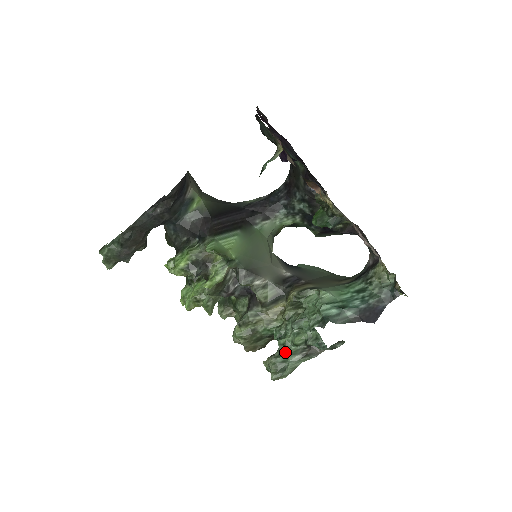
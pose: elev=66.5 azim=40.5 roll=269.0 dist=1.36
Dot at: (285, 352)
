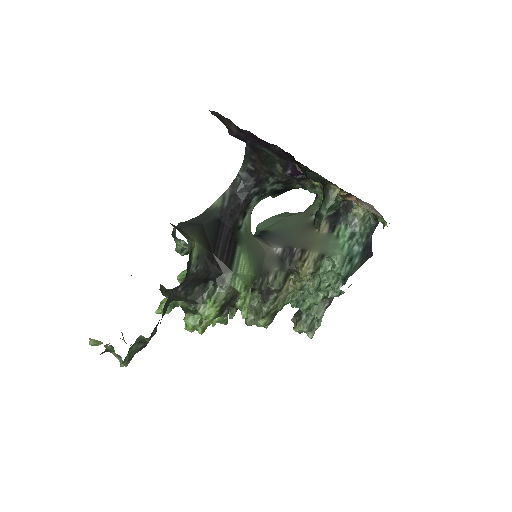
Dot at: (312, 314)
